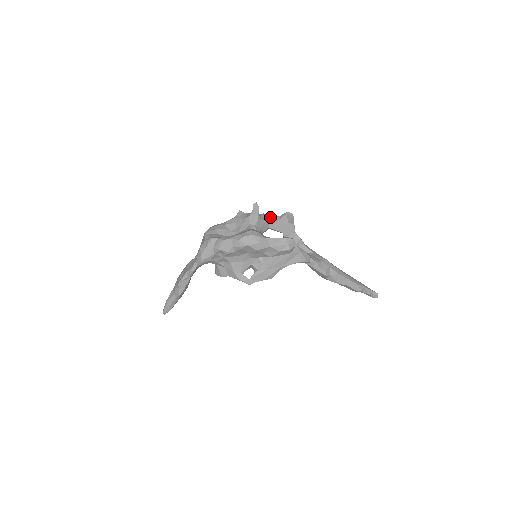
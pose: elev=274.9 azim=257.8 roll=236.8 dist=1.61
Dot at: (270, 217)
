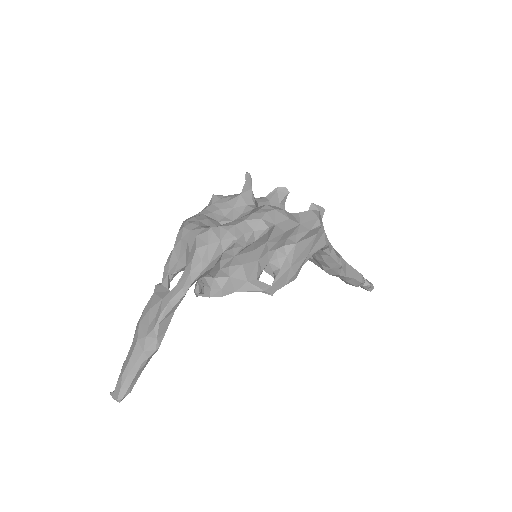
Dot at: (256, 198)
